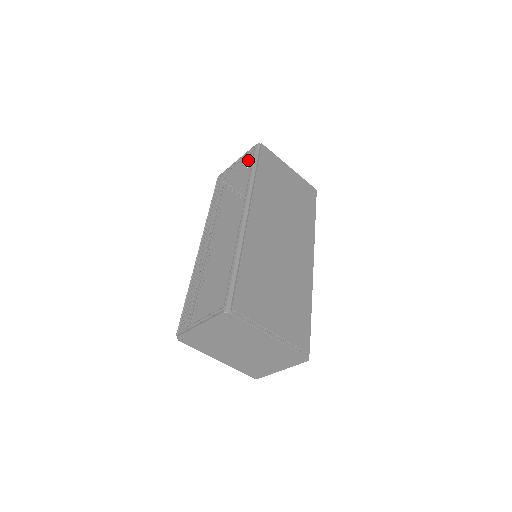
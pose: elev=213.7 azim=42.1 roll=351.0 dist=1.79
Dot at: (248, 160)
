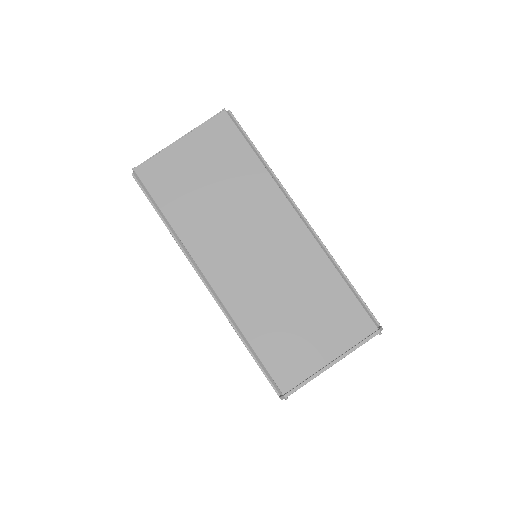
Dot at: occluded
